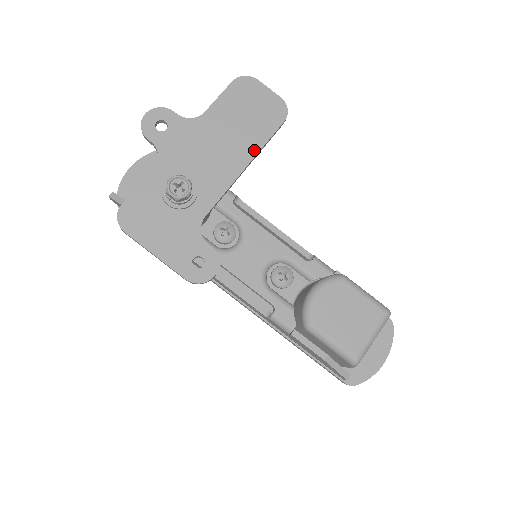
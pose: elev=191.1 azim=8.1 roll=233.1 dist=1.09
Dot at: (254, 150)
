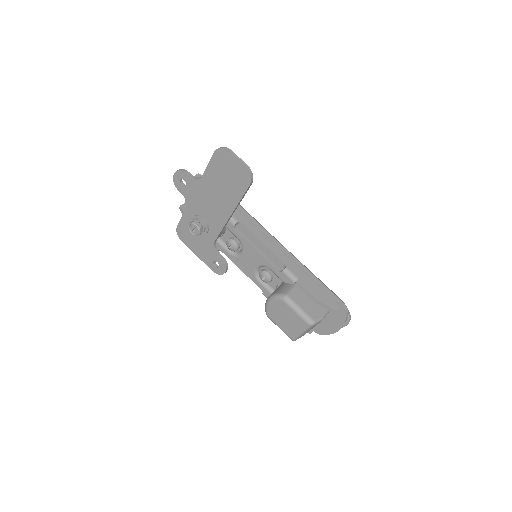
Dot at: (234, 205)
